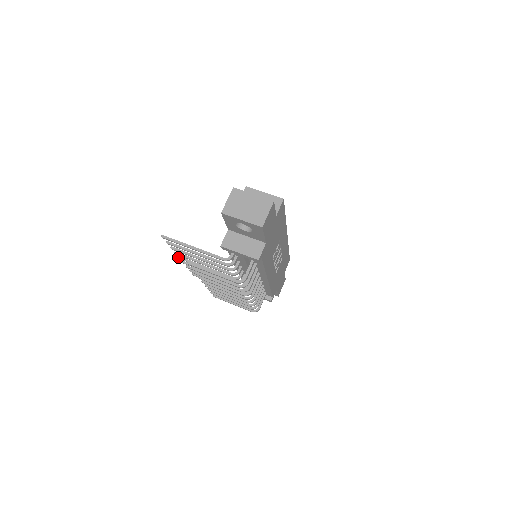
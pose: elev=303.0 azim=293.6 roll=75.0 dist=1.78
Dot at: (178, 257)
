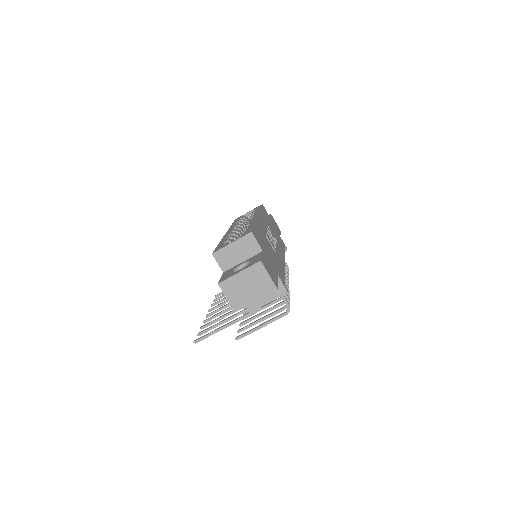
Dot at: occluded
